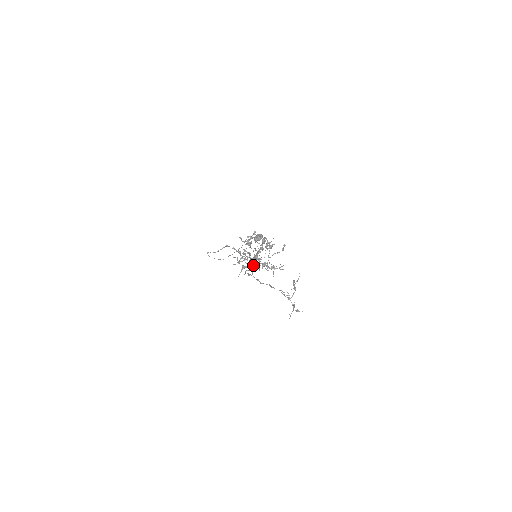
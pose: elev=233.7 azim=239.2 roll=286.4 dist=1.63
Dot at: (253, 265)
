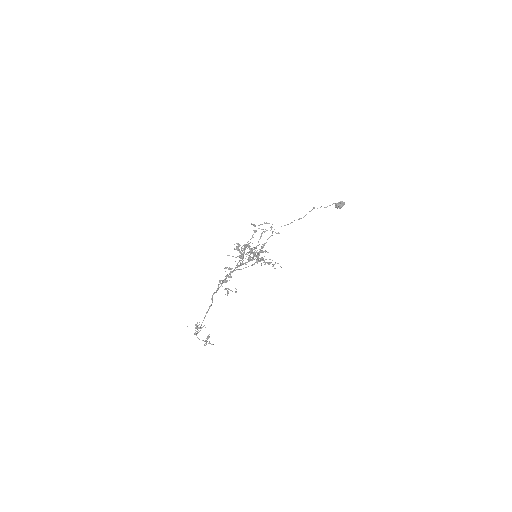
Dot at: (256, 262)
